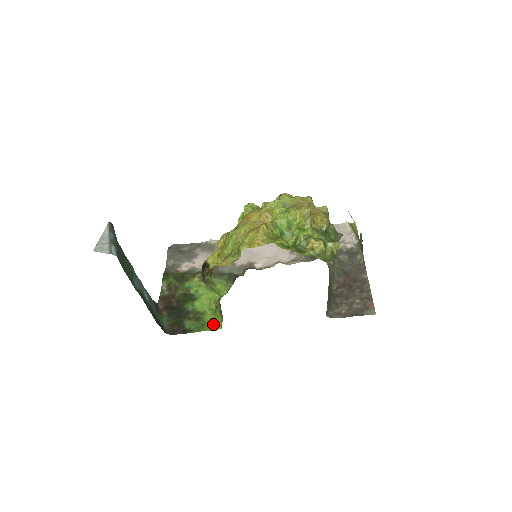
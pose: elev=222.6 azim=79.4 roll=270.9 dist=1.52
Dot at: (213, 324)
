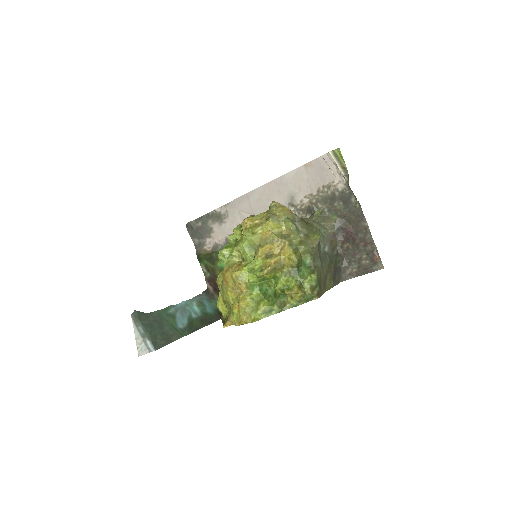
Dot at: occluded
